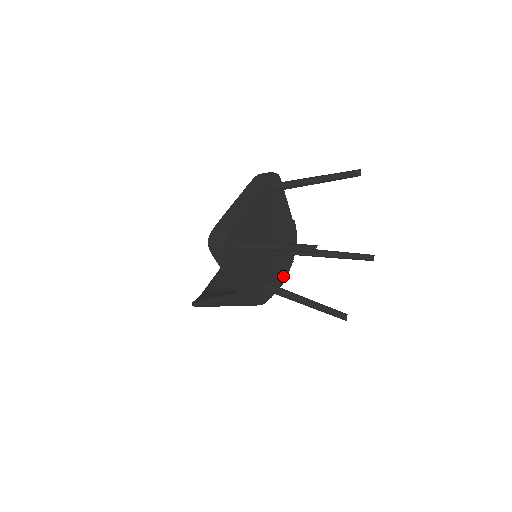
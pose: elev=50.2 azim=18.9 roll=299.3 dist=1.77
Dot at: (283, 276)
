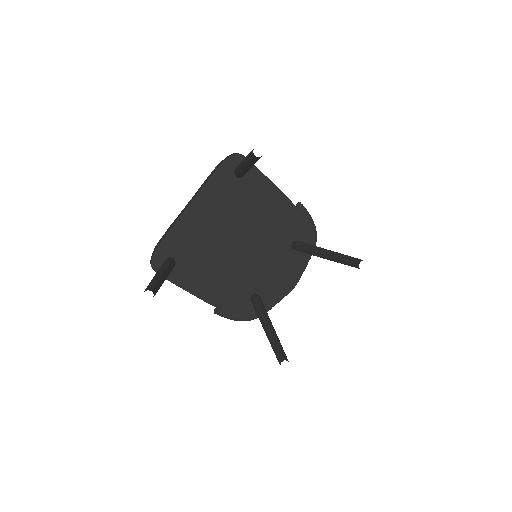
Dot at: (291, 279)
